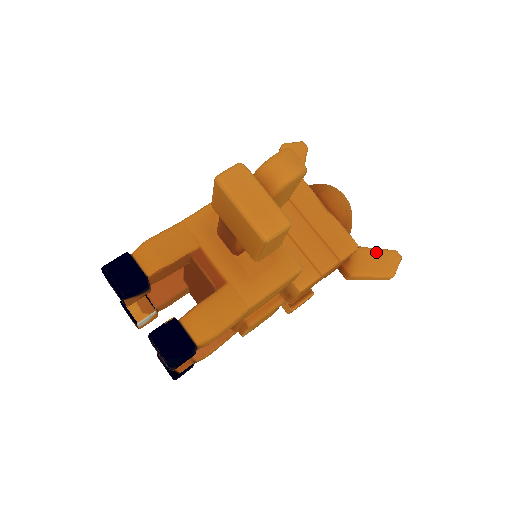
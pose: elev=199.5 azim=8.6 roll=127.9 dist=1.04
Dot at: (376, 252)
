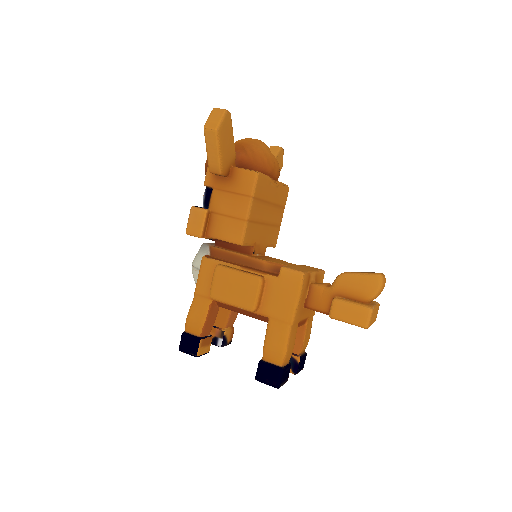
Dot at: occluded
